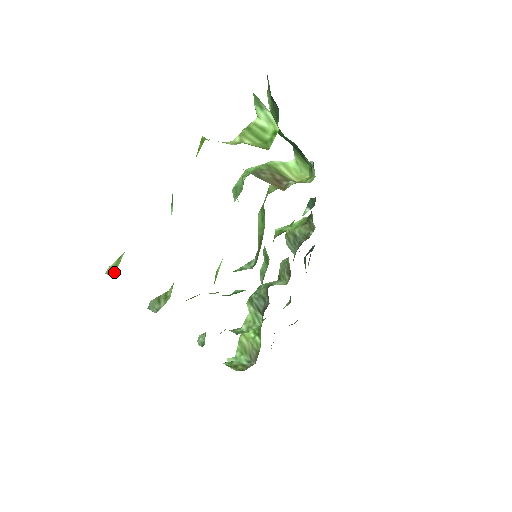
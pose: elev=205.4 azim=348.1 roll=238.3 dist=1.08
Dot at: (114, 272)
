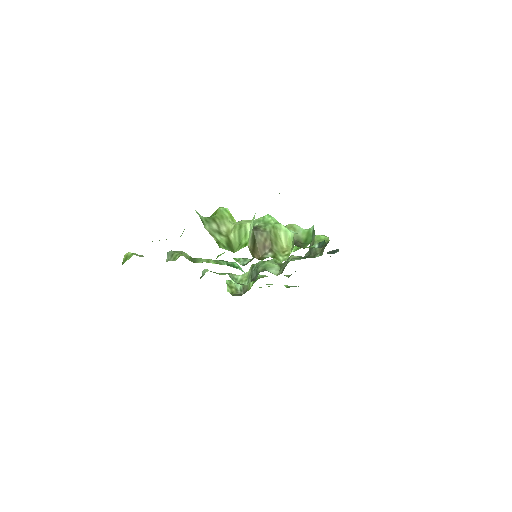
Dot at: (124, 262)
